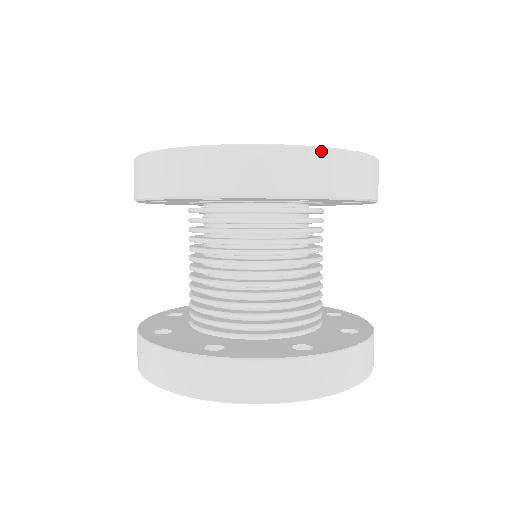
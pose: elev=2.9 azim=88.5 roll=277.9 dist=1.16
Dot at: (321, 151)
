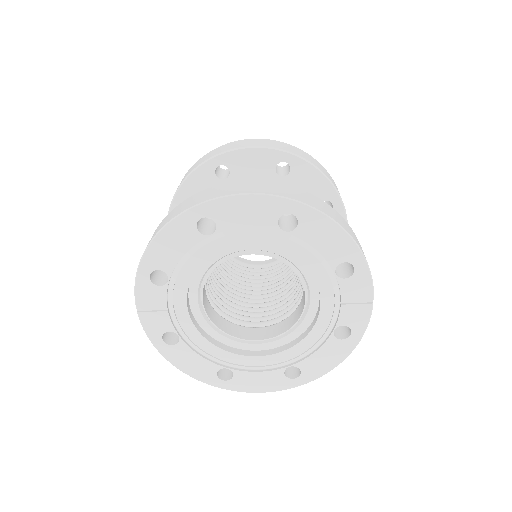
Dot at: (289, 145)
